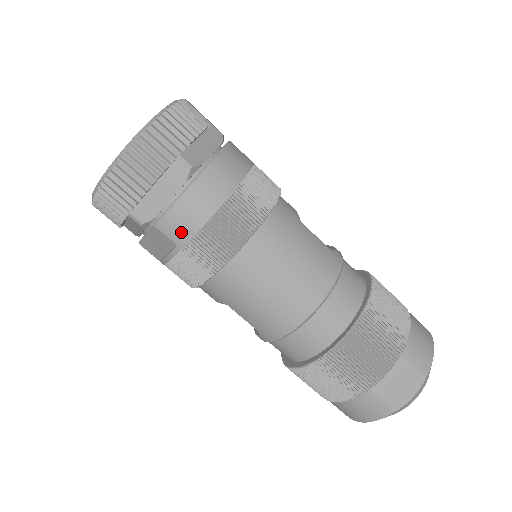
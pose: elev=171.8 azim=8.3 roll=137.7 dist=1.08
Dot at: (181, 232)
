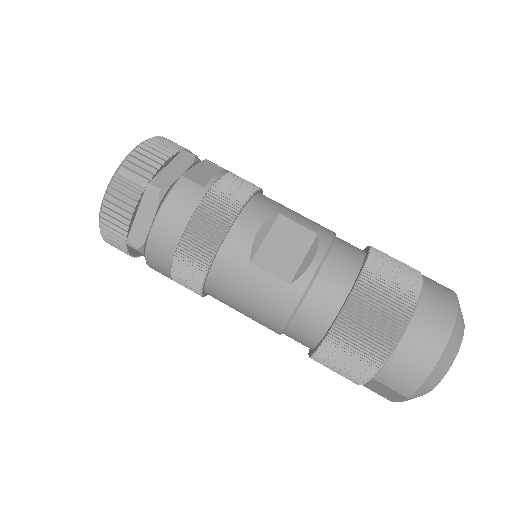
Dot at: occluded
